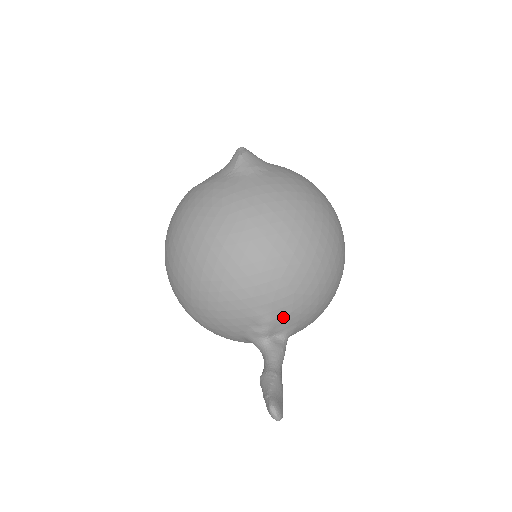
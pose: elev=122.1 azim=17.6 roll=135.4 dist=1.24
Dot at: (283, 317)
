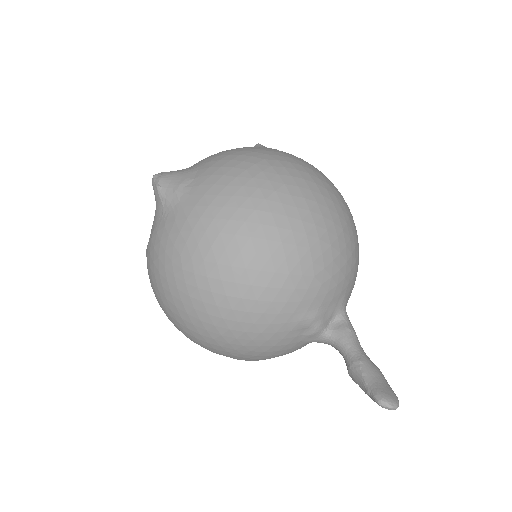
Dot at: (323, 303)
